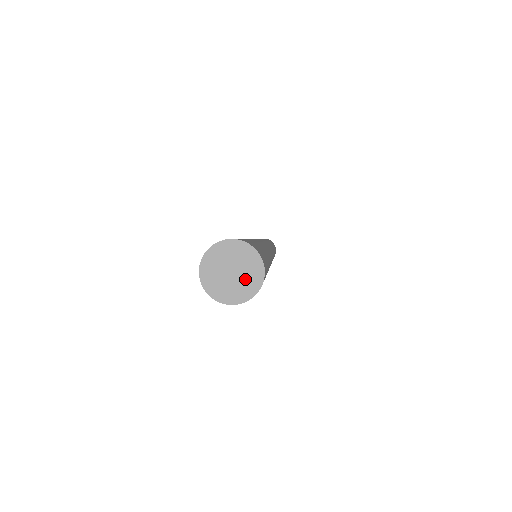
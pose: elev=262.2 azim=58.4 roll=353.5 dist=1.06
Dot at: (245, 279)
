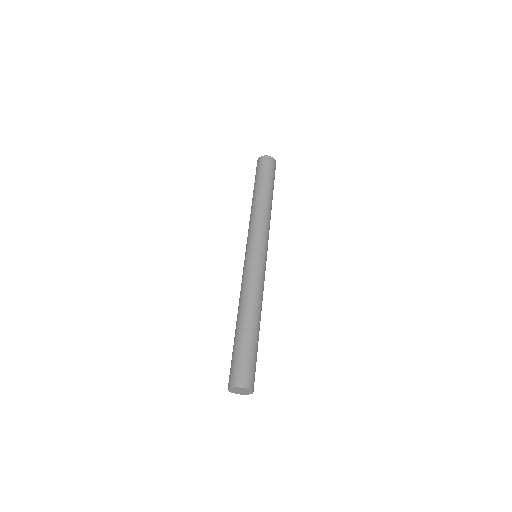
Dot at: (241, 393)
